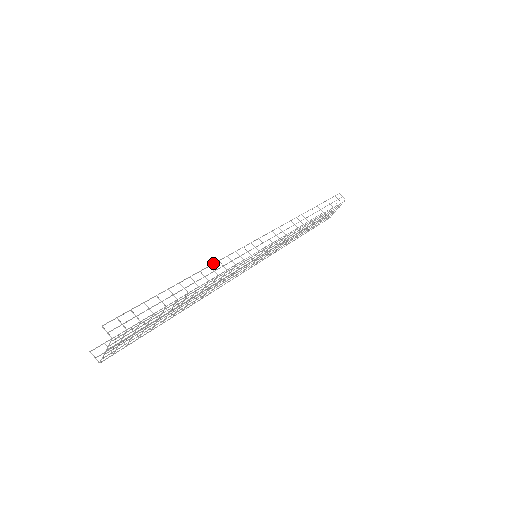
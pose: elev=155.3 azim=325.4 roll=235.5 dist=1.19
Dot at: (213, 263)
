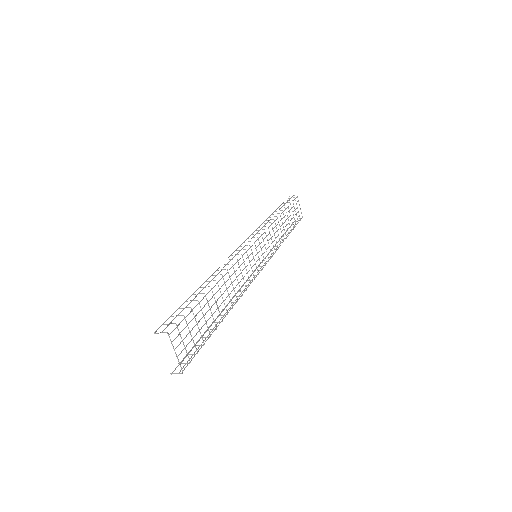
Dot at: (218, 268)
